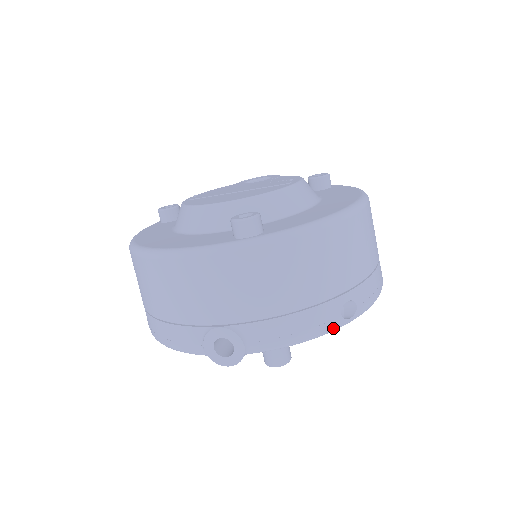
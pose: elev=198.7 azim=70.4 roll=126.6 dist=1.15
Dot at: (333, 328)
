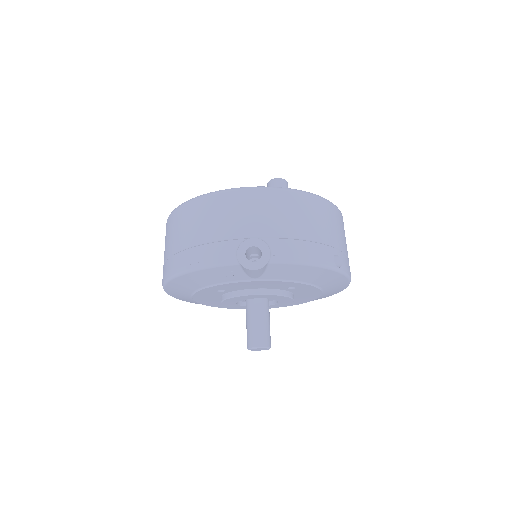
Dot at: (329, 265)
